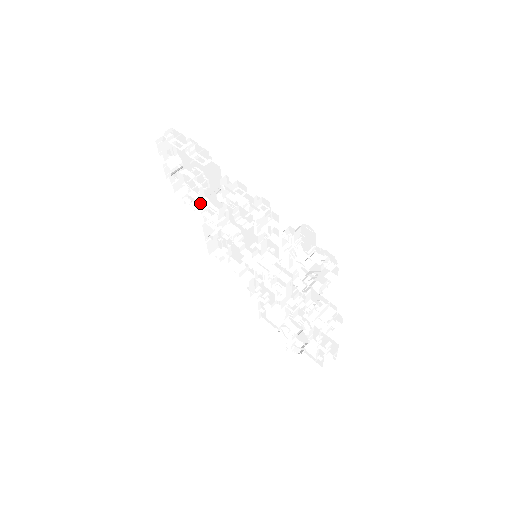
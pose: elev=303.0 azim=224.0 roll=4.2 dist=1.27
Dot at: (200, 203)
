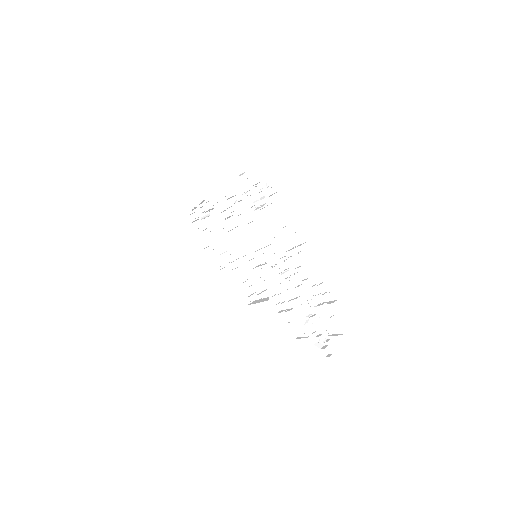
Dot at: (222, 253)
